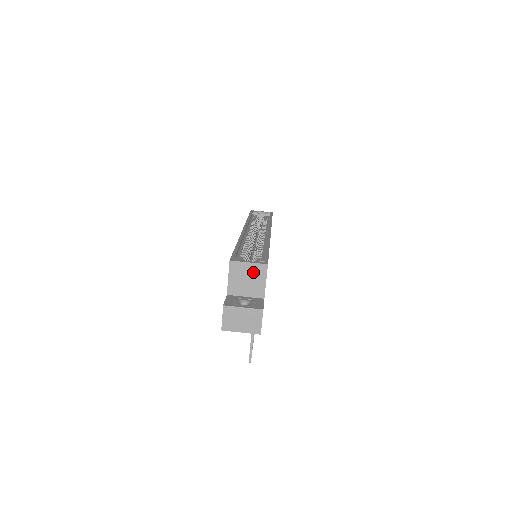
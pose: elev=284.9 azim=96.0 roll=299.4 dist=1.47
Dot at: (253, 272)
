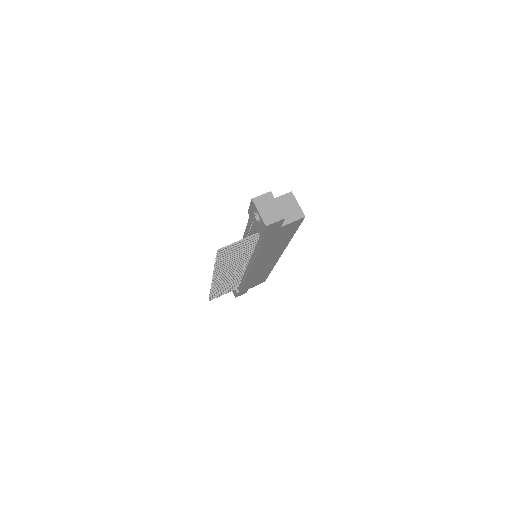
Dot at: (294, 210)
